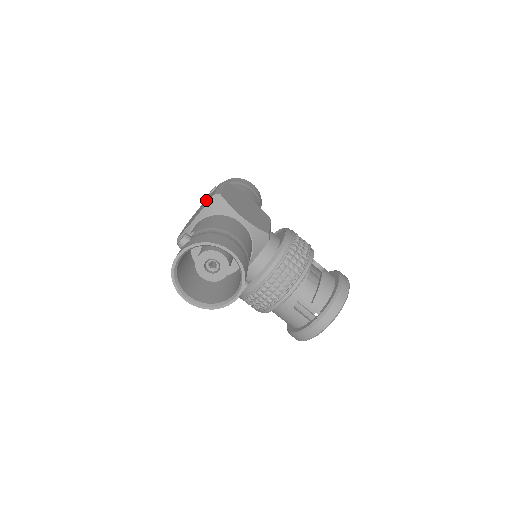
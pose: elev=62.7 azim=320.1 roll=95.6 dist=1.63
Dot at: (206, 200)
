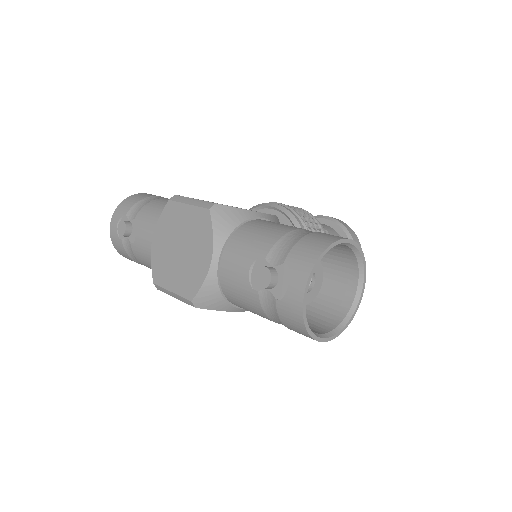
Dot at: (169, 233)
